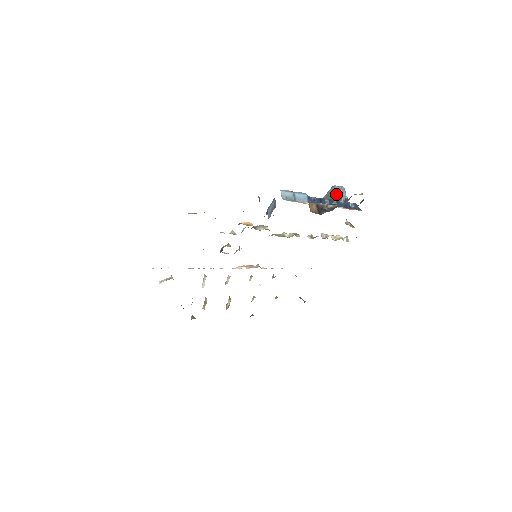
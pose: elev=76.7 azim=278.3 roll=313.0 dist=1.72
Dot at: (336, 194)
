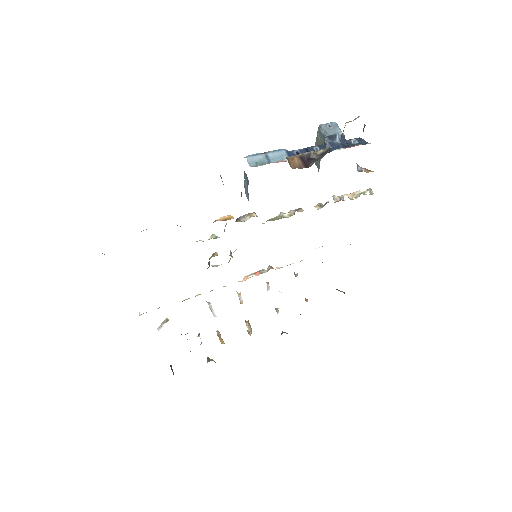
Dot at: (326, 134)
